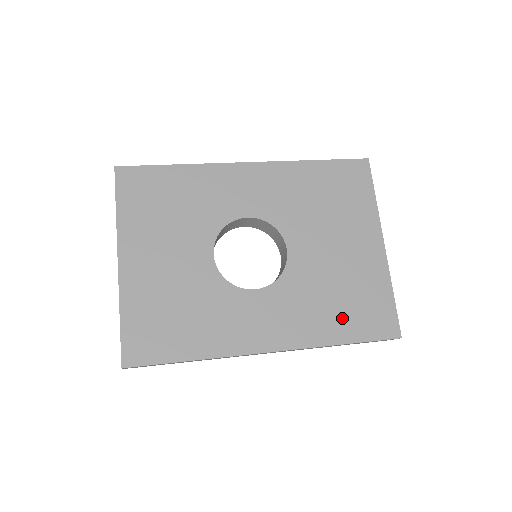
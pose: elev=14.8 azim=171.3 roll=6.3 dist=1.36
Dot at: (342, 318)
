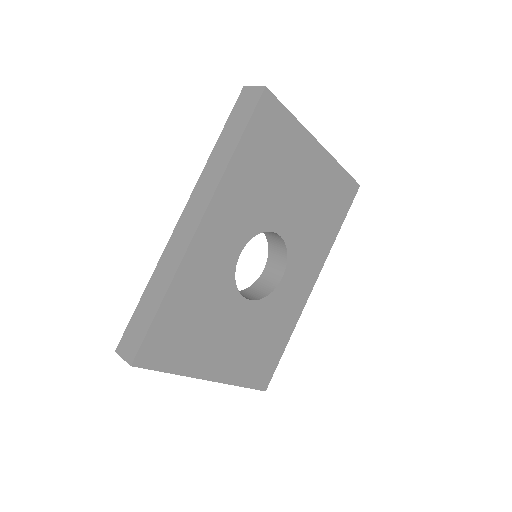
Dot at: (330, 221)
